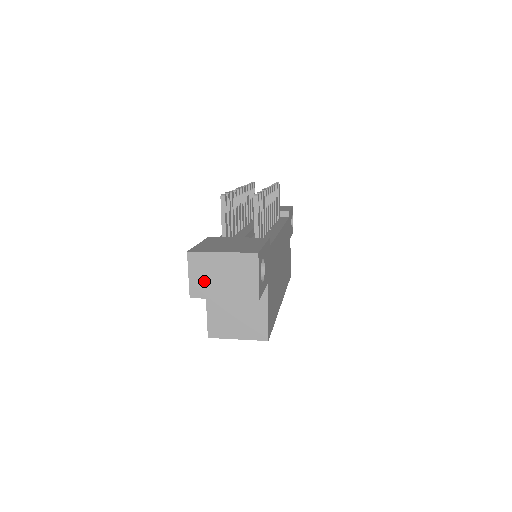
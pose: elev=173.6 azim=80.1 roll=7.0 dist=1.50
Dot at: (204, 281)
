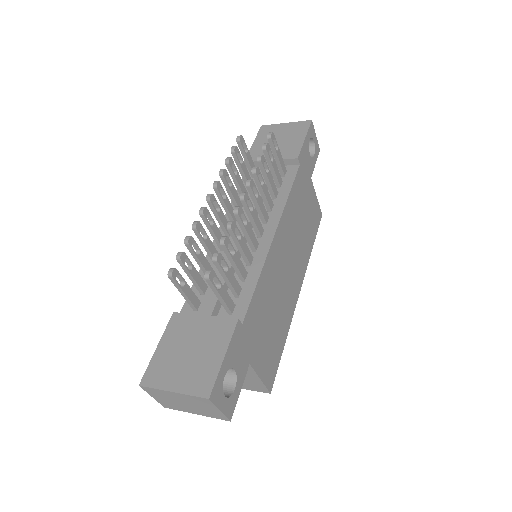
Dot at: (169, 402)
